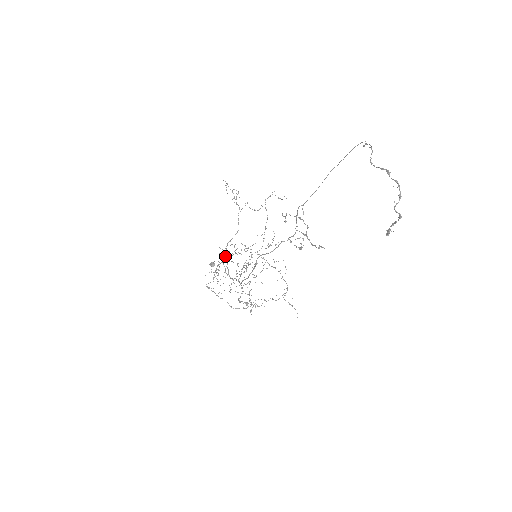
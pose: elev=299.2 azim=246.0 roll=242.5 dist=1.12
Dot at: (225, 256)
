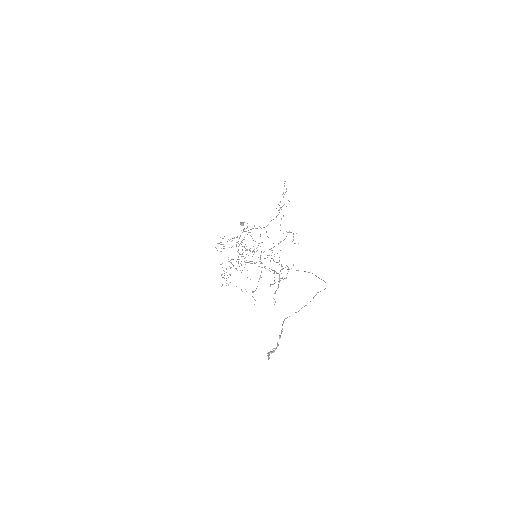
Dot at: occluded
